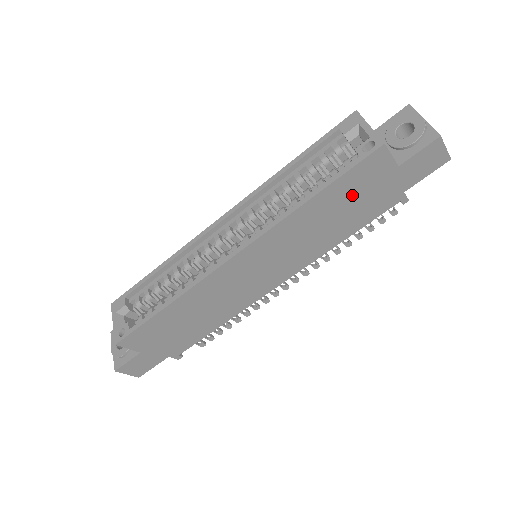
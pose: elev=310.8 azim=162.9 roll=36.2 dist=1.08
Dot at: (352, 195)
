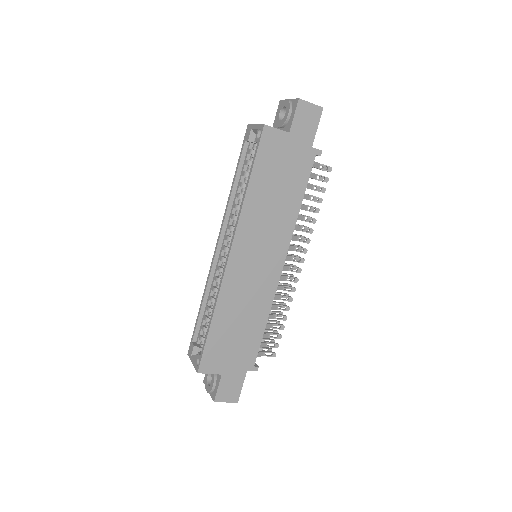
Dot at: (275, 169)
